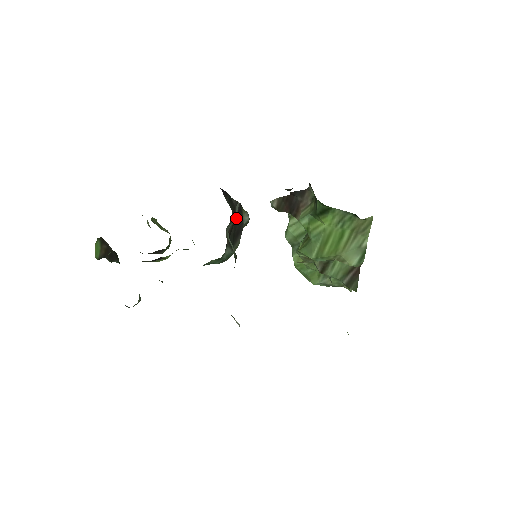
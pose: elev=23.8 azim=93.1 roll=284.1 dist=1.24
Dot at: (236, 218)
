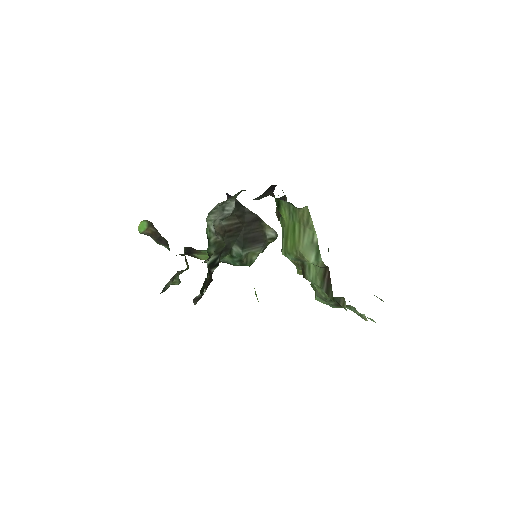
Dot at: (248, 224)
